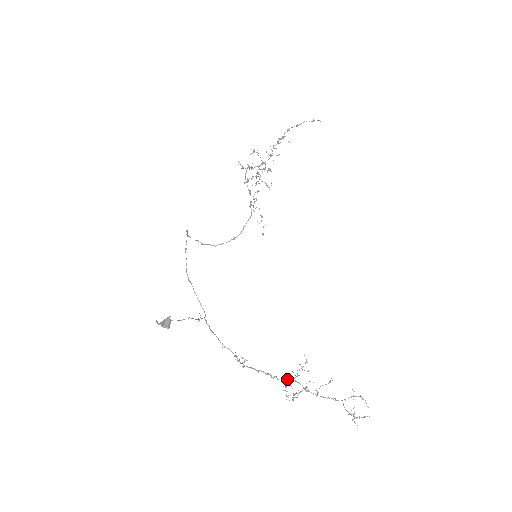
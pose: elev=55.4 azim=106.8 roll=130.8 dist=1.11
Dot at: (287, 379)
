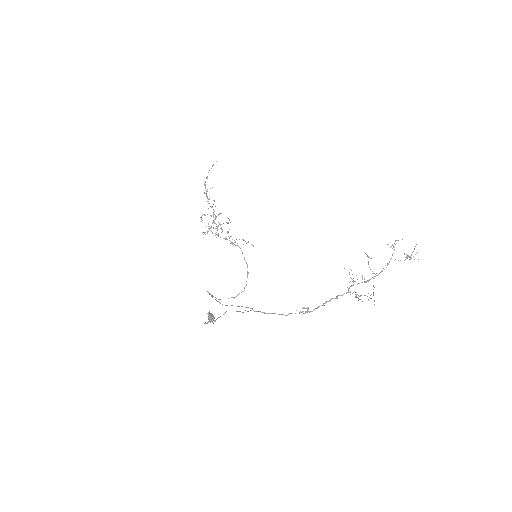
Dot at: (348, 290)
